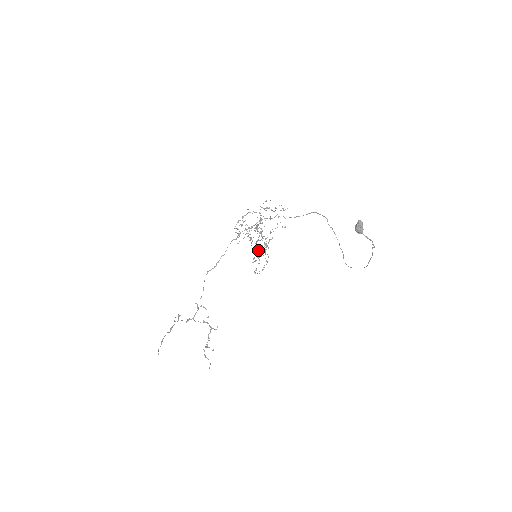
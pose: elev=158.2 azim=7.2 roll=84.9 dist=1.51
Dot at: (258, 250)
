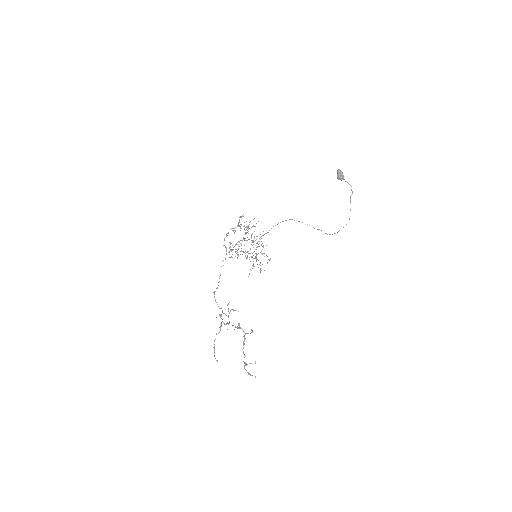
Dot at: occluded
